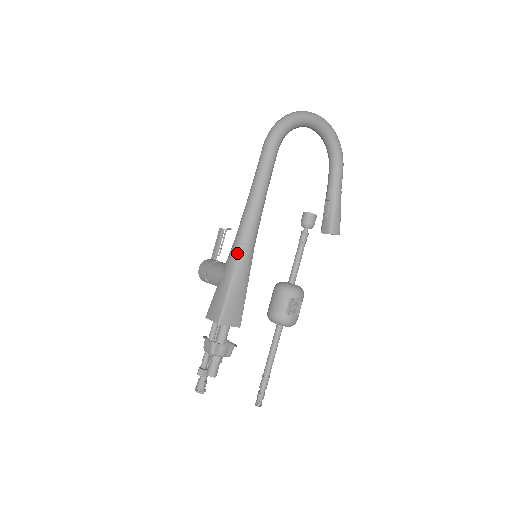
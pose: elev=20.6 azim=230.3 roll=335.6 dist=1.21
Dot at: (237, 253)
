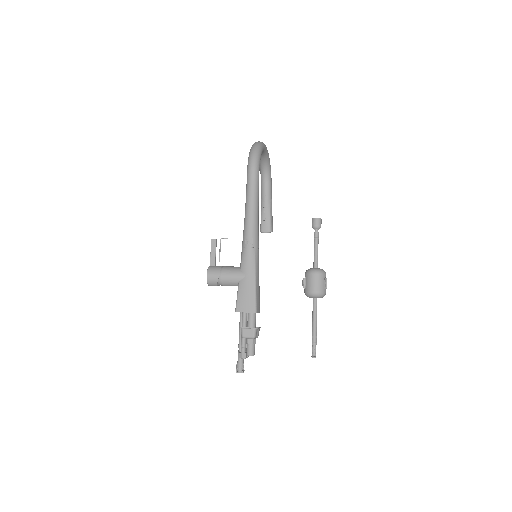
Dot at: (253, 256)
